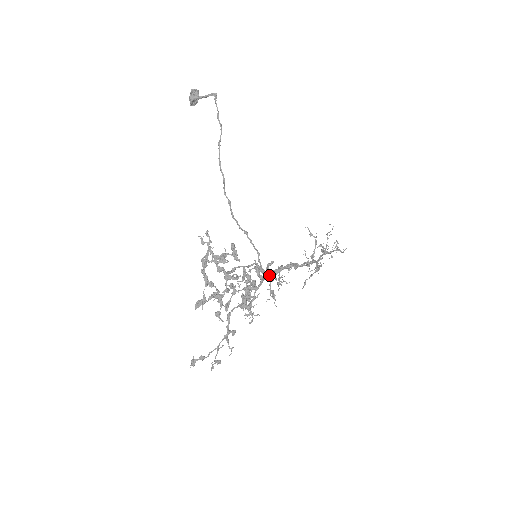
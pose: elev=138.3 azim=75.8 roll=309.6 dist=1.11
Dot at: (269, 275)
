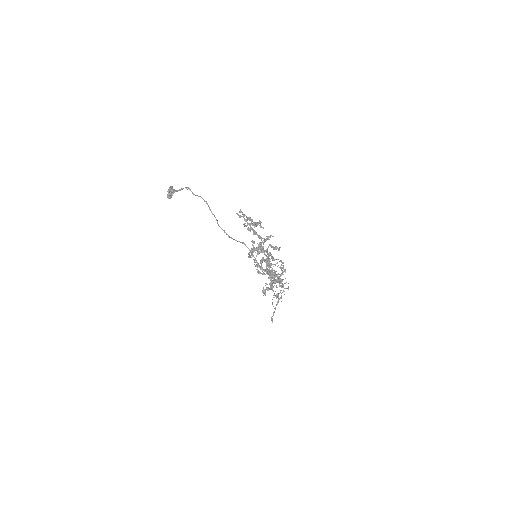
Dot at: (268, 269)
